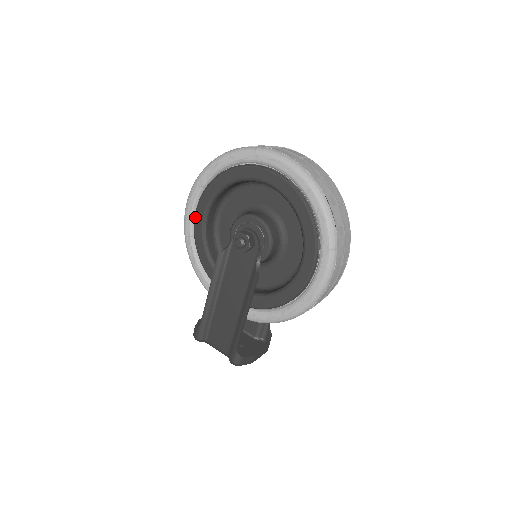
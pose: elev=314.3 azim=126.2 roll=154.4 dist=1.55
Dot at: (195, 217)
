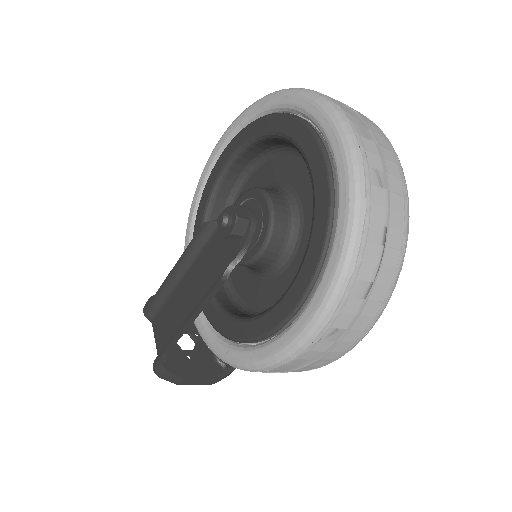
Dot at: (216, 162)
